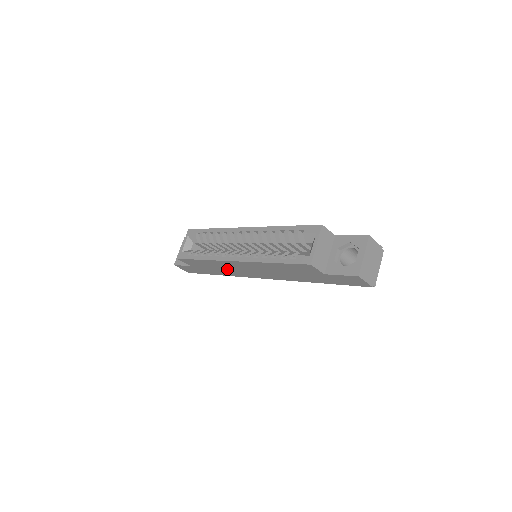
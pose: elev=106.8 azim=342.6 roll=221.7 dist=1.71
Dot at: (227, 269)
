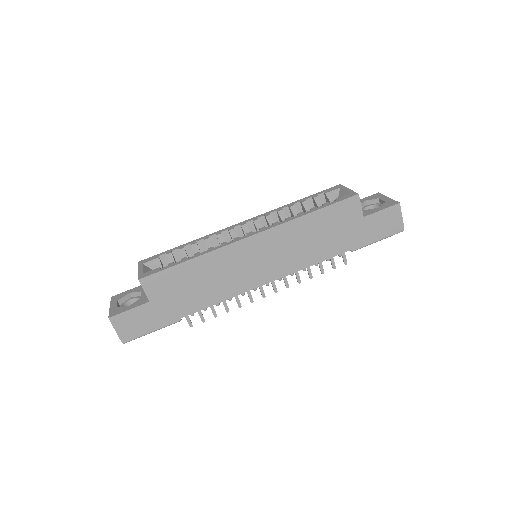
Dot at: (221, 277)
